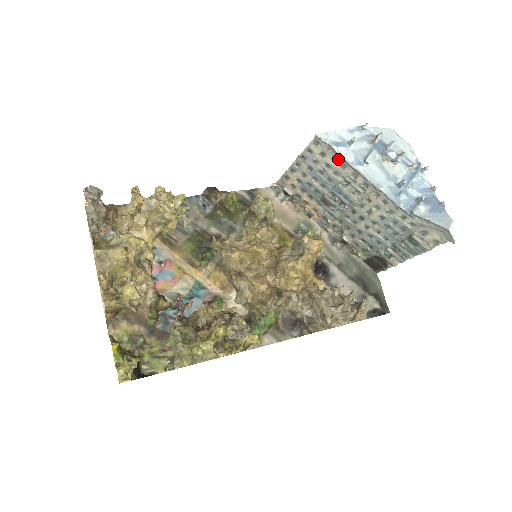
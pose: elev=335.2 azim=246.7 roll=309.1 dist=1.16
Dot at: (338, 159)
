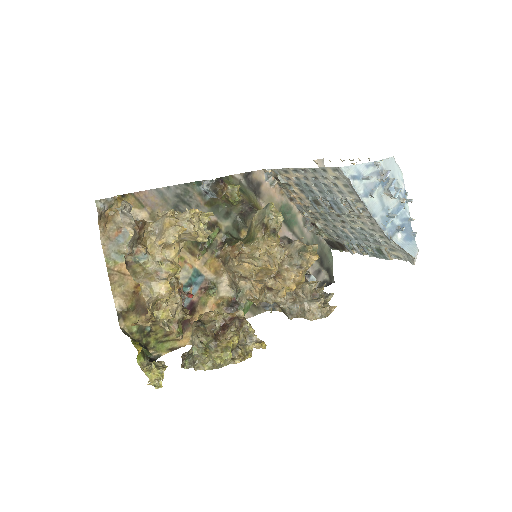
Dot at: (349, 187)
